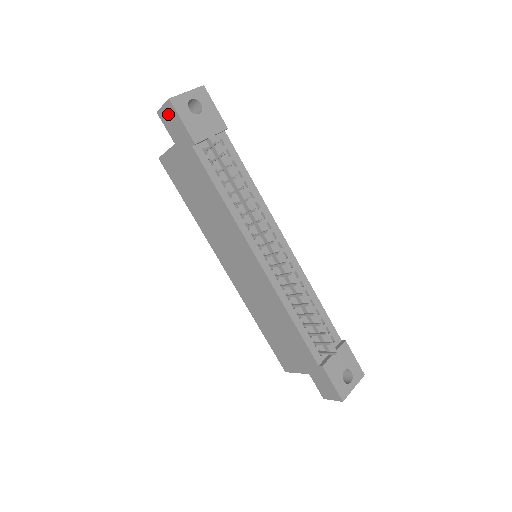
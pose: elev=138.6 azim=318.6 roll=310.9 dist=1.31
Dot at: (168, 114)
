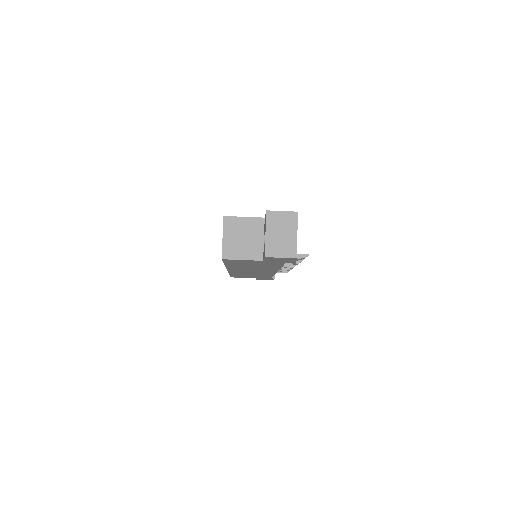
Dot at: (281, 259)
